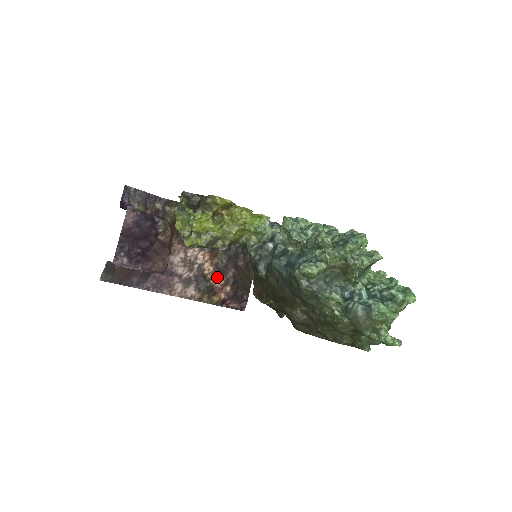
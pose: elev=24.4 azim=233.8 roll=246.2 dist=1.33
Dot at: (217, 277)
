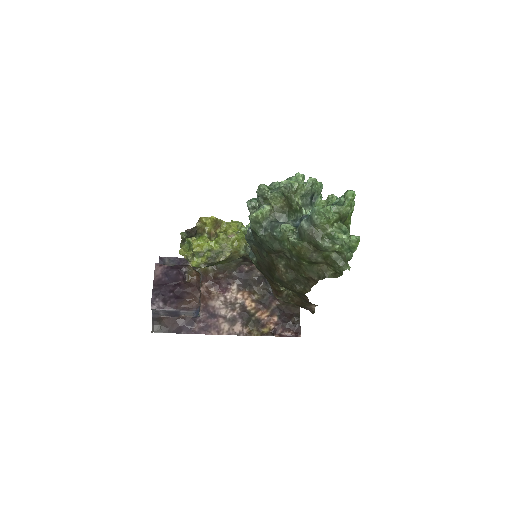
Dot at: (261, 311)
